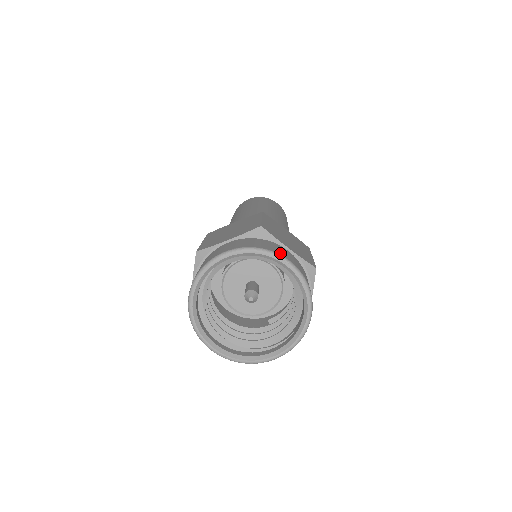
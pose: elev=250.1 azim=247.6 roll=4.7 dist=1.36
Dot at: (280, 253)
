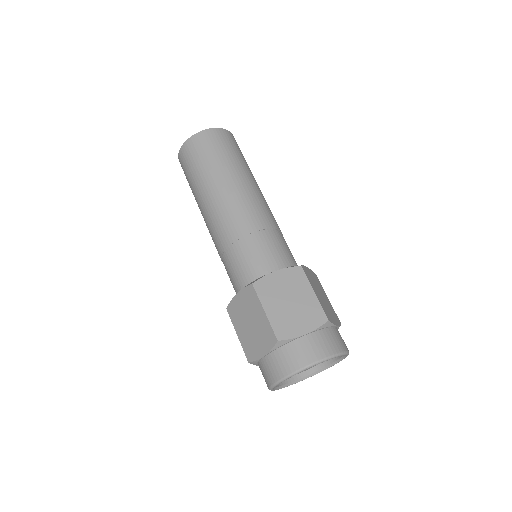
Dot at: (308, 361)
